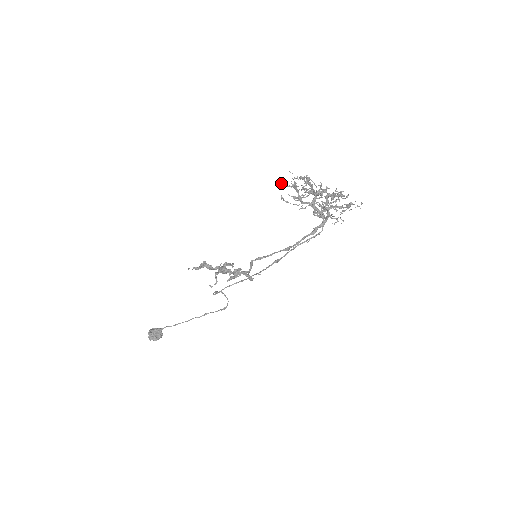
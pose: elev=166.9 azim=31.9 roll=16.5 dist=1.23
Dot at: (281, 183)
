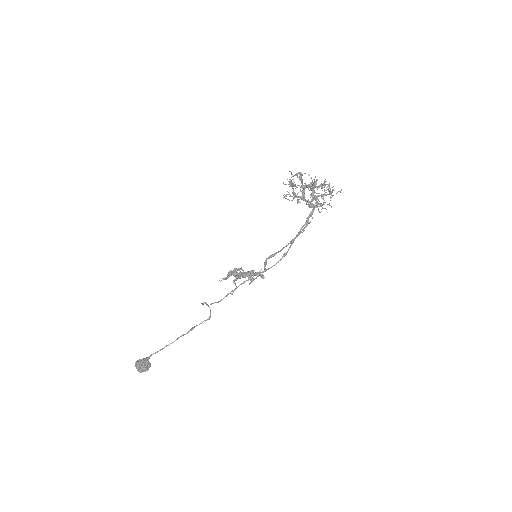
Dot at: (283, 183)
